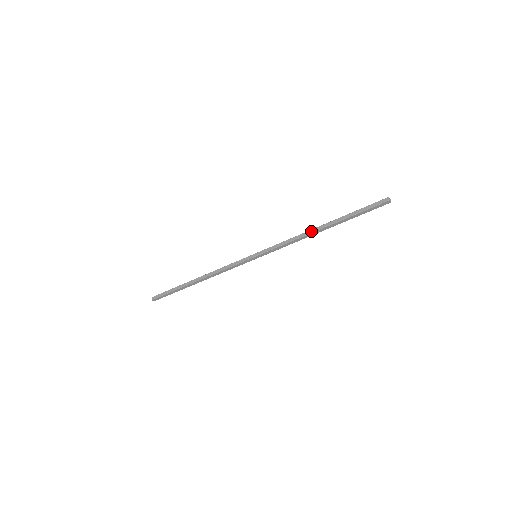
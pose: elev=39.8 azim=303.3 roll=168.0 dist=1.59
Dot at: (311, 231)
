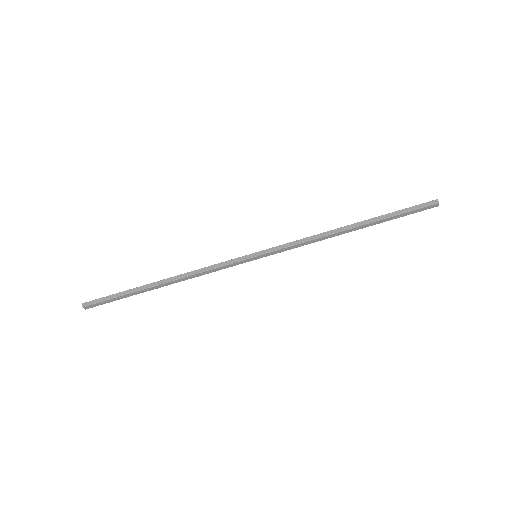
Dot at: (337, 230)
